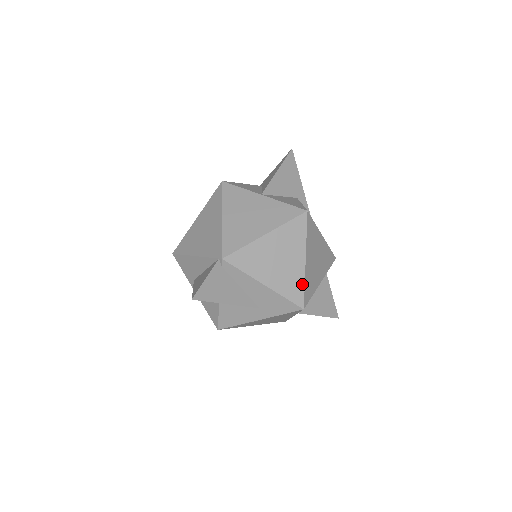
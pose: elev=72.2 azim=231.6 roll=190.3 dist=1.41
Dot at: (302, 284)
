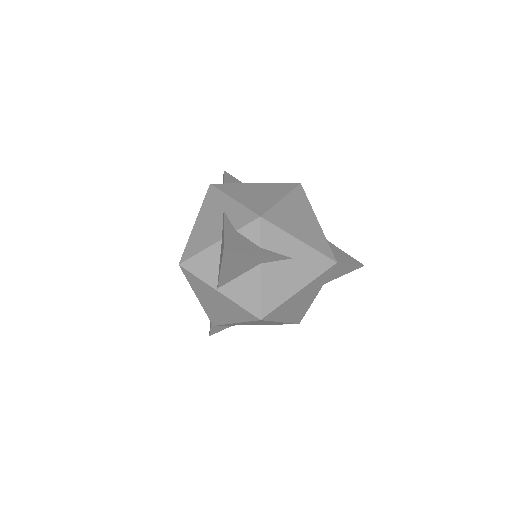
Dot at: (288, 323)
